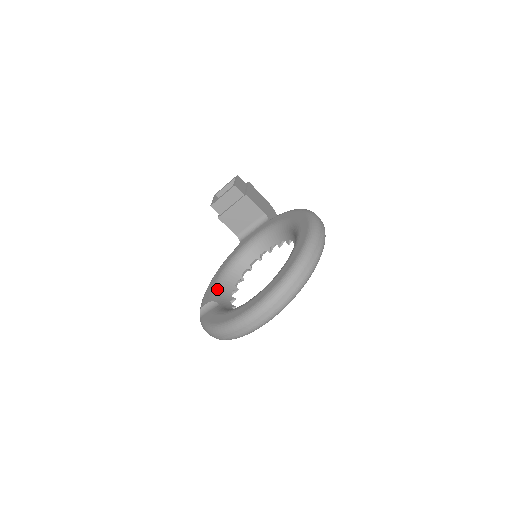
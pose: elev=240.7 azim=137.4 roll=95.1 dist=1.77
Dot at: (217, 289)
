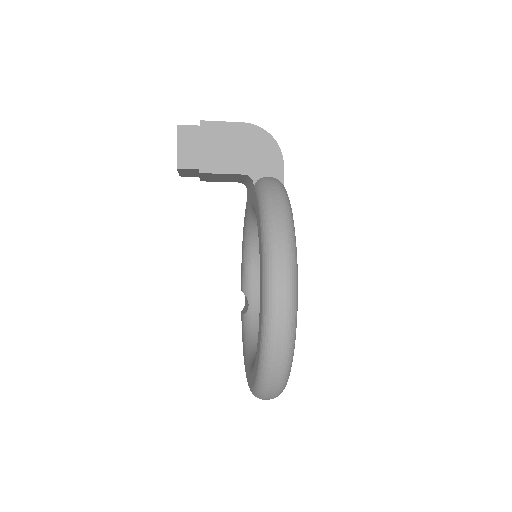
Dot at: (246, 270)
